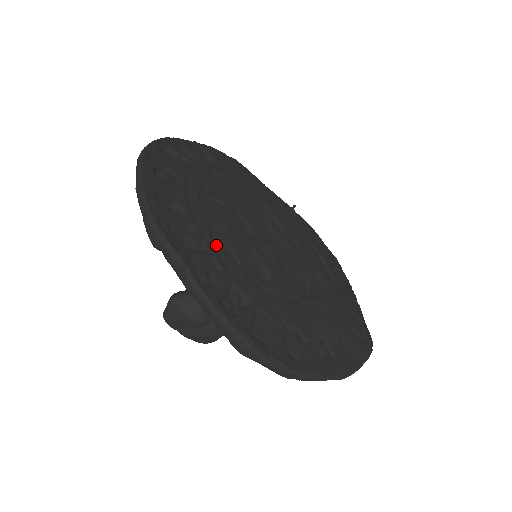
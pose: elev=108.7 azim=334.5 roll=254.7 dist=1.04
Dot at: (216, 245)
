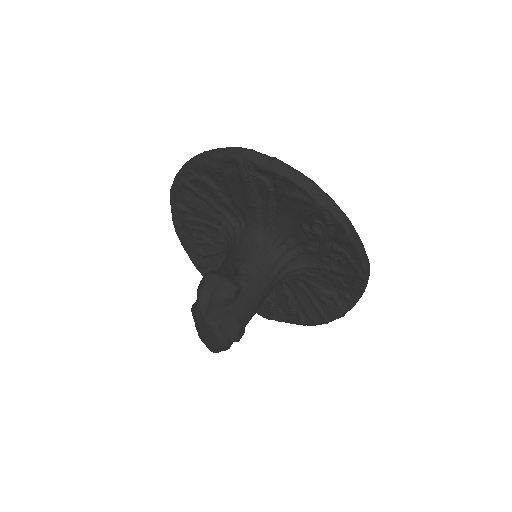
Dot at: occluded
